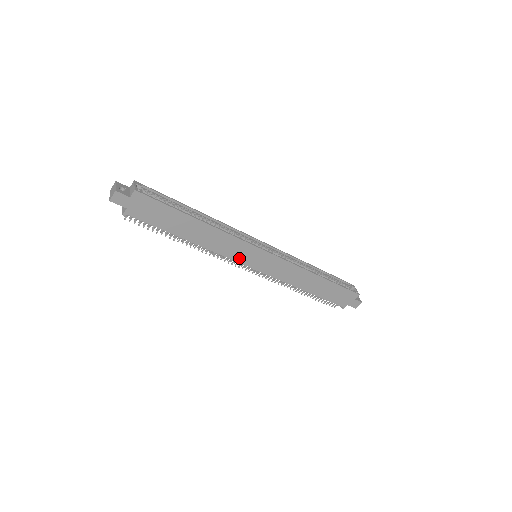
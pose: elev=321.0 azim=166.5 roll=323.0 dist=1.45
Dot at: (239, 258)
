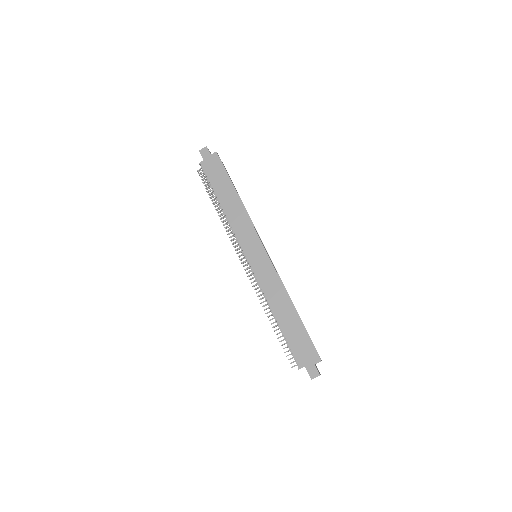
Dot at: (243, 243)
